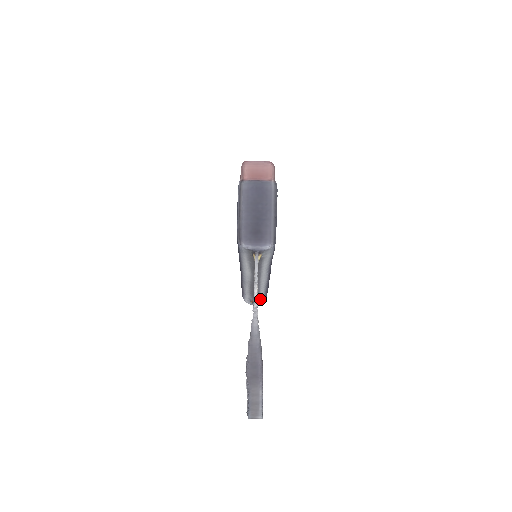
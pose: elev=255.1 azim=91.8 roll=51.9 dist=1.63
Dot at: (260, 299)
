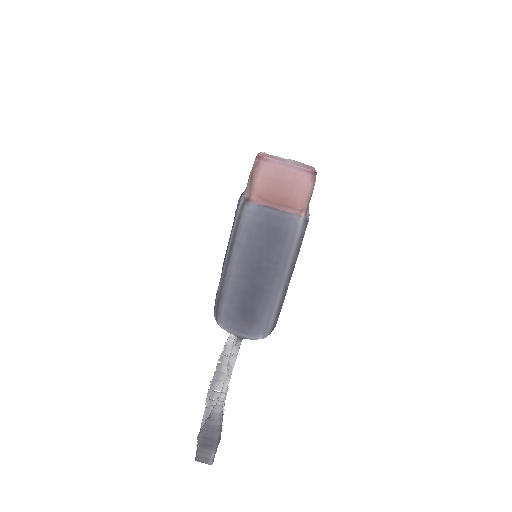
Dot at: occluded
